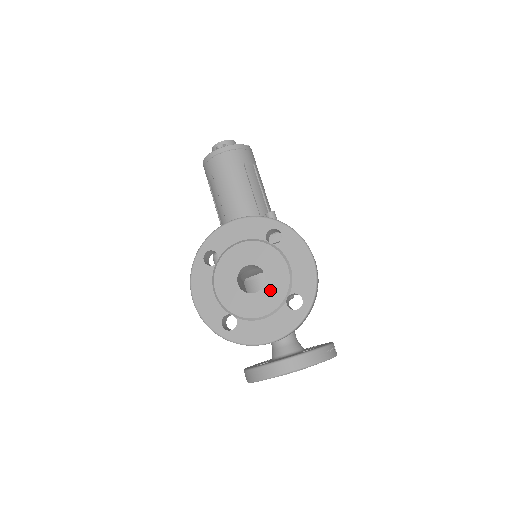
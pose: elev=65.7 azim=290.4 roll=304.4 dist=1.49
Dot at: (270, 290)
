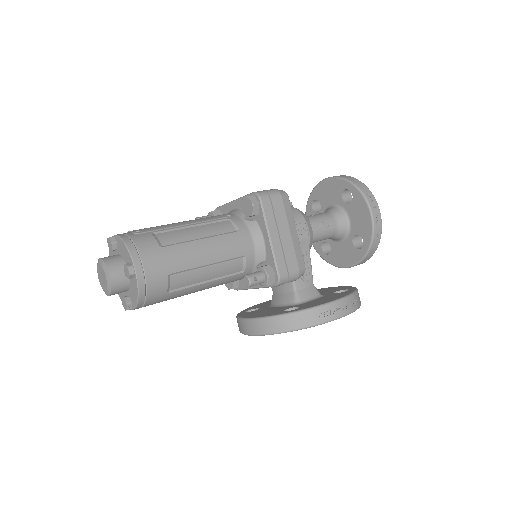
Dot at: occluded
